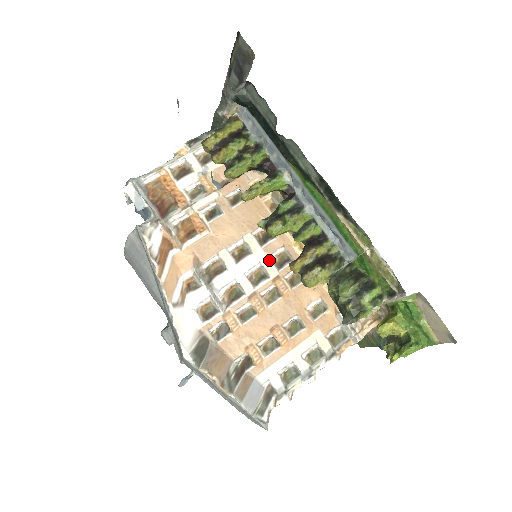
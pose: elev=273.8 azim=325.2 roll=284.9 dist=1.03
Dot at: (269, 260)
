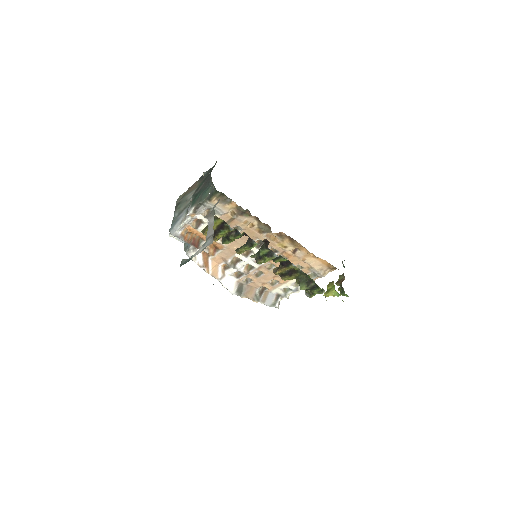
Dot at: occluded
